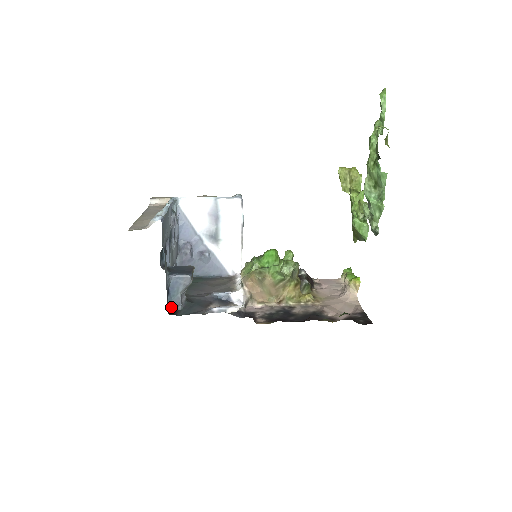
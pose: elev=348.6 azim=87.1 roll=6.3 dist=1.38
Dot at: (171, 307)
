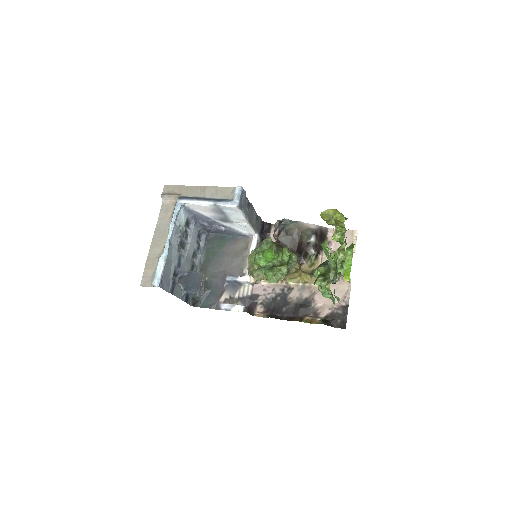
Dot at: (194, 298)
